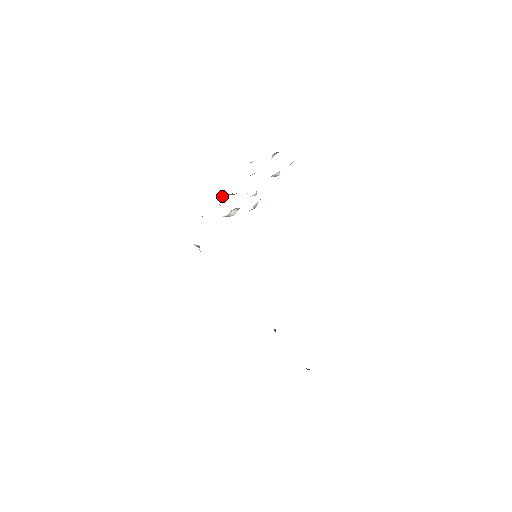
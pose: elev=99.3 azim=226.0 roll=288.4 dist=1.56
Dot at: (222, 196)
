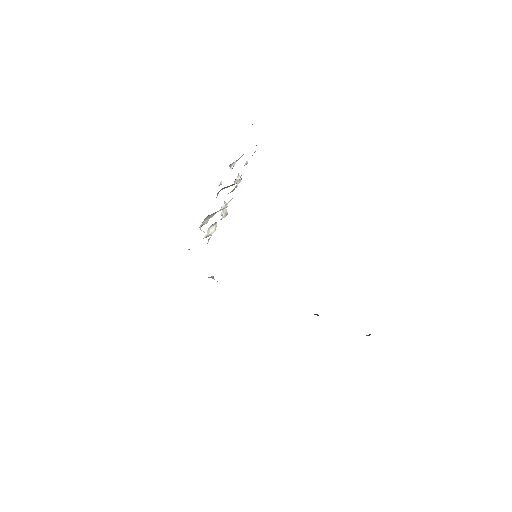
Dot at: (202, 223)
